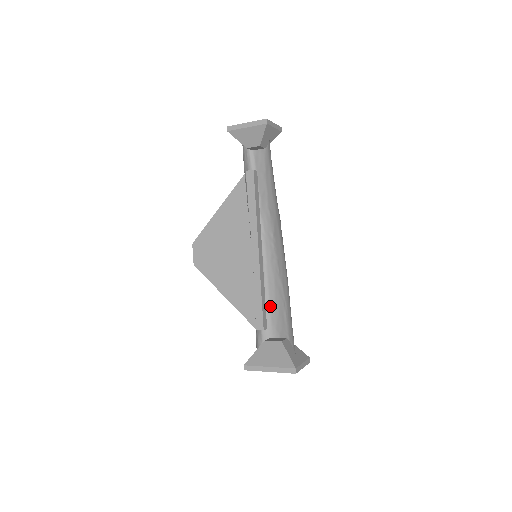
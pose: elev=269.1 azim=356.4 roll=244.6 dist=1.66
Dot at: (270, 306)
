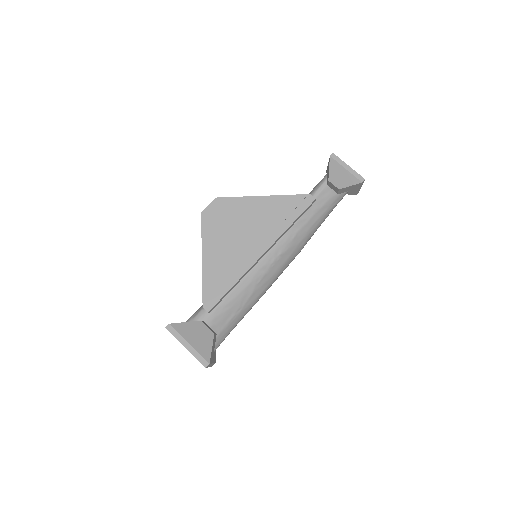
Dot at: (225, 299)
